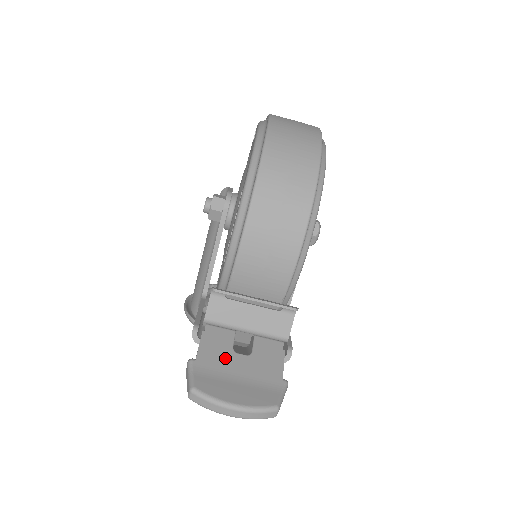
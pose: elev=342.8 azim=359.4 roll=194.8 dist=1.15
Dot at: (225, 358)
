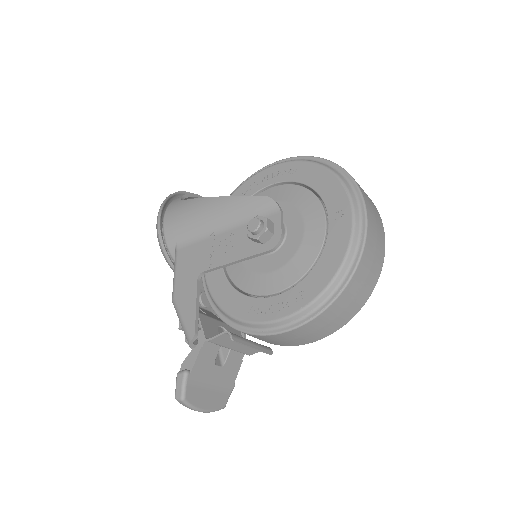
Dot at: (208, 370)
